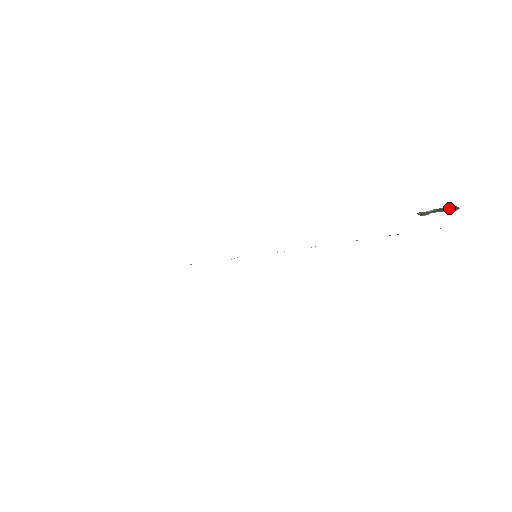
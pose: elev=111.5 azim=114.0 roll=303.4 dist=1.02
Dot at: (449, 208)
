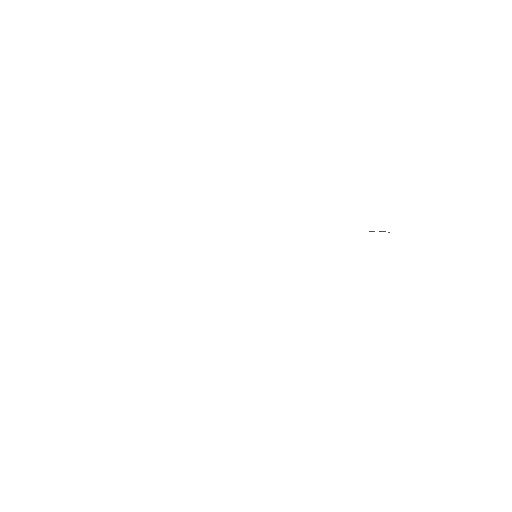
Dot at: (388, 232)
